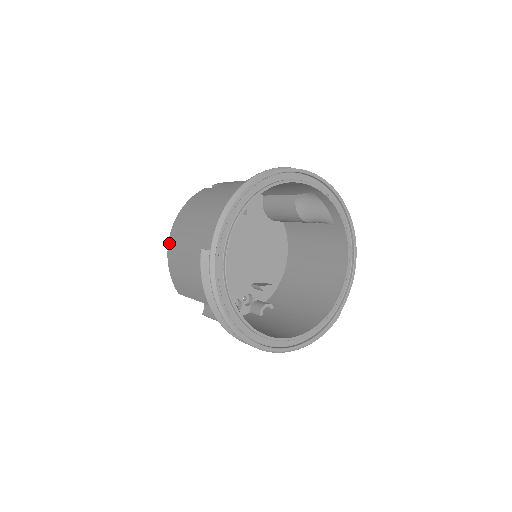
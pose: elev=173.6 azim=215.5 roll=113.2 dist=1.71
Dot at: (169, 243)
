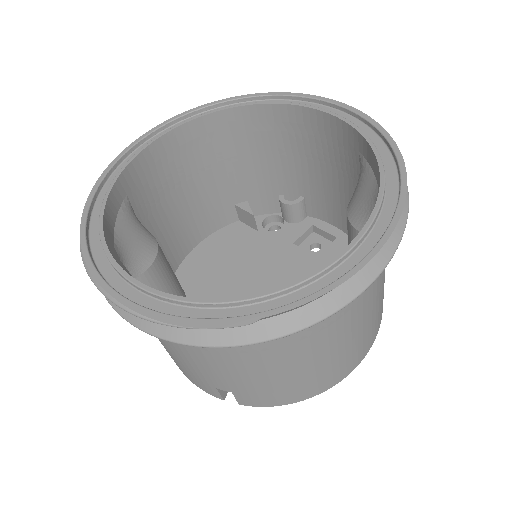
Dot at: occluded
